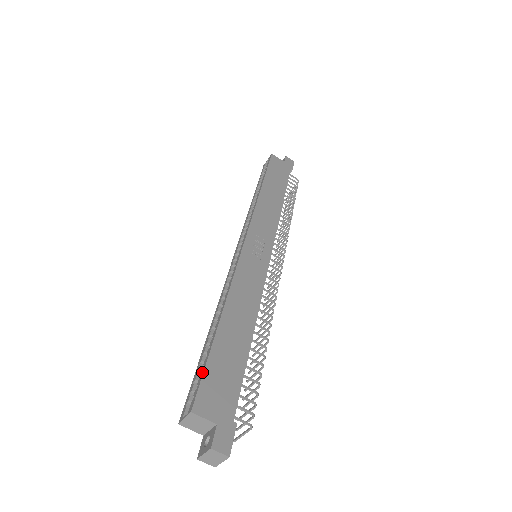
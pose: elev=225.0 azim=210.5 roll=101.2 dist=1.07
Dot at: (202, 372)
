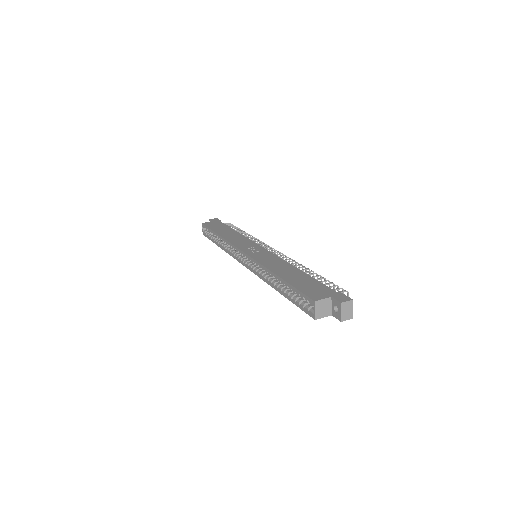
Dot at: (298, 292)
